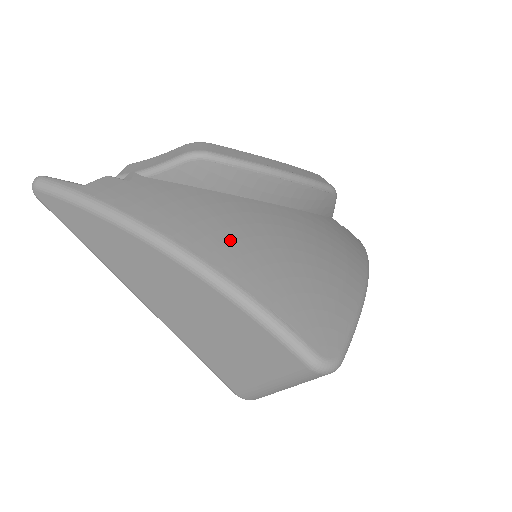
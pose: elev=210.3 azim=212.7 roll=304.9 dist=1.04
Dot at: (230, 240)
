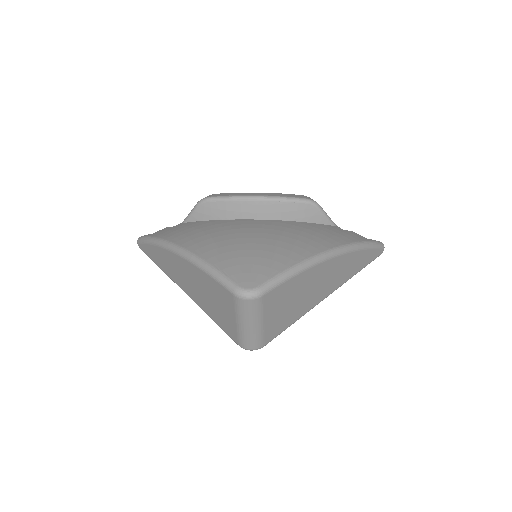
Dot at: (209, 238)
